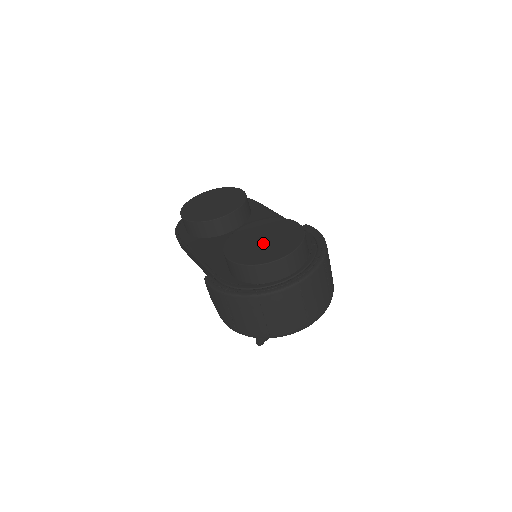
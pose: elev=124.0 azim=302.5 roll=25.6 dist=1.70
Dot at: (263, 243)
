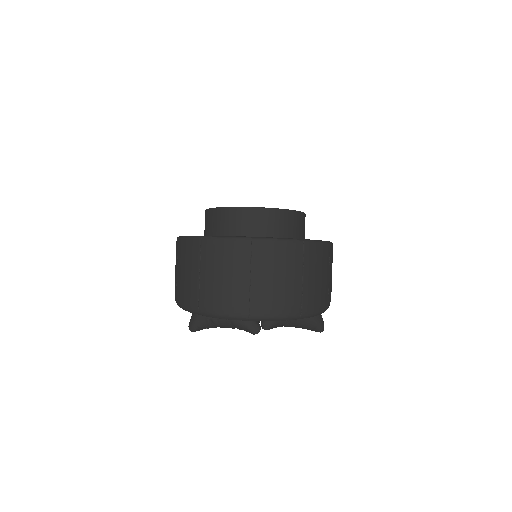
Dot at: occluded
